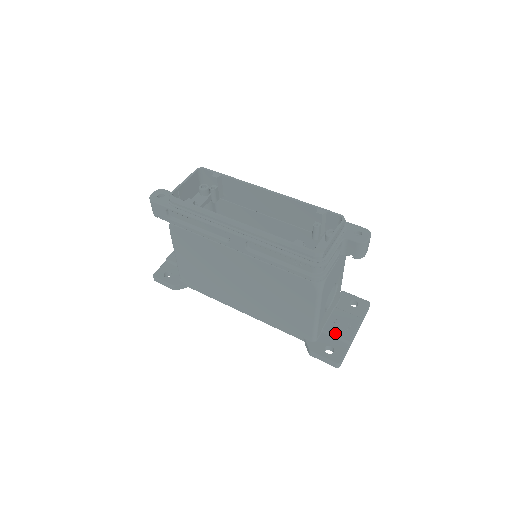
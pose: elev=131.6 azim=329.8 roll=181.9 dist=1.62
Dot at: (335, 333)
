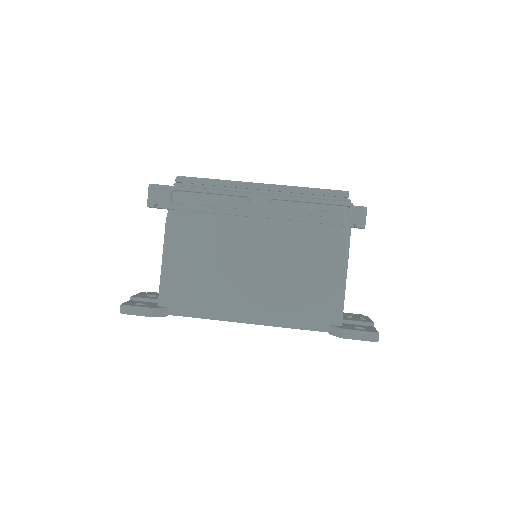
Dot at: (355, 320)
